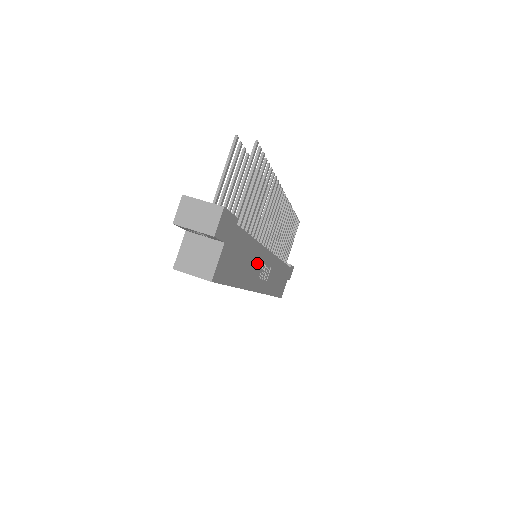
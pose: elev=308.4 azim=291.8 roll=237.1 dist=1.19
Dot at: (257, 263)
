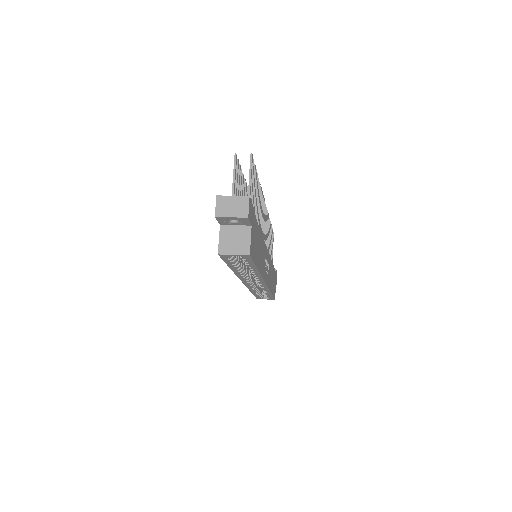
Dot at: (263, 255)
